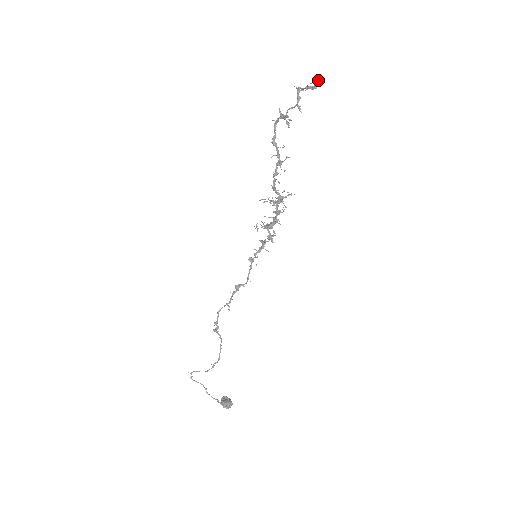
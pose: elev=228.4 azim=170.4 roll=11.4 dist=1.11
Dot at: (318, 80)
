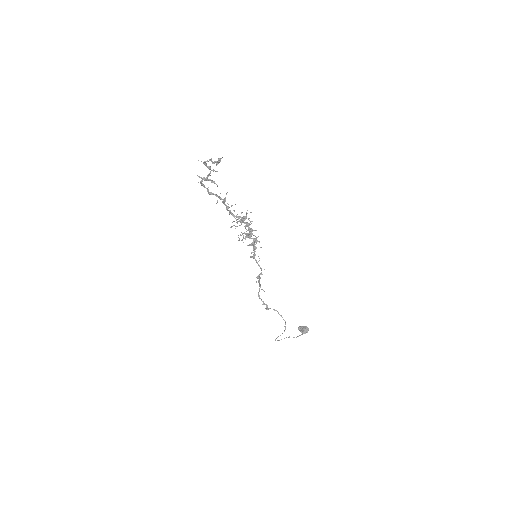
Dot at: (219, 159)
